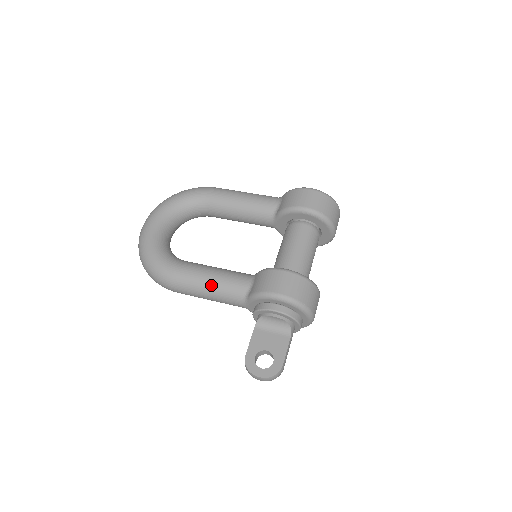
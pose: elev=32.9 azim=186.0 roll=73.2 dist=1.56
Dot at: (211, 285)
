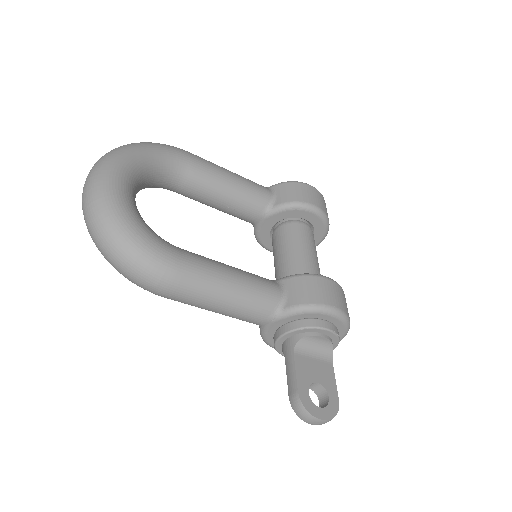
Dot at: (234, 289)
